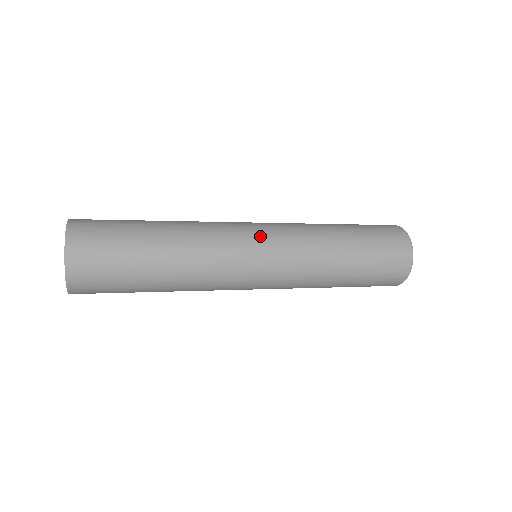
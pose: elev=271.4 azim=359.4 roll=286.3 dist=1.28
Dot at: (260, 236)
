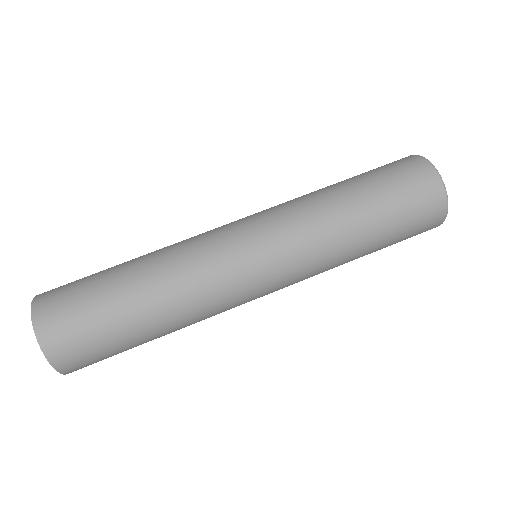
Dot at: (238, 221)
